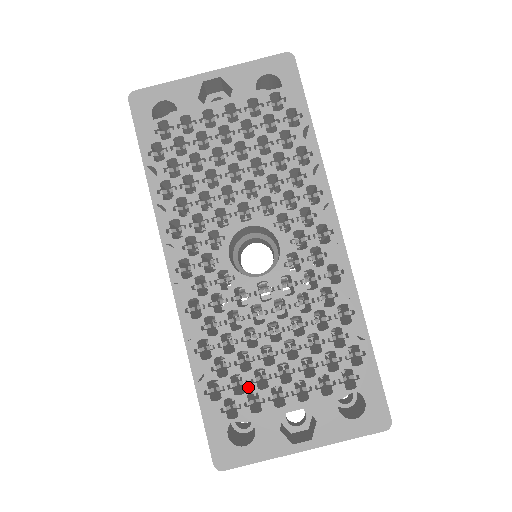
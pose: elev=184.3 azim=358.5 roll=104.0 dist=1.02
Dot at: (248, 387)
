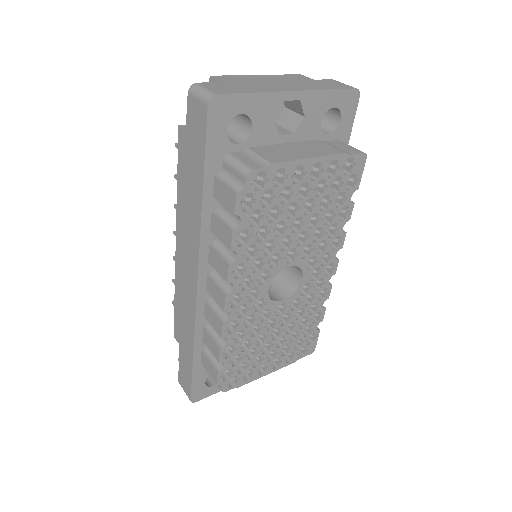
Dot at: (248, 368)
